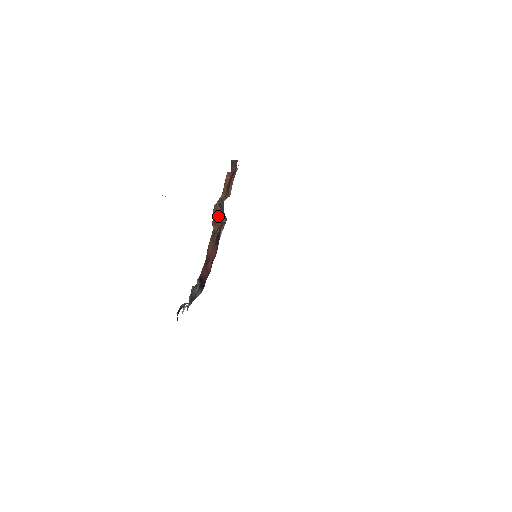
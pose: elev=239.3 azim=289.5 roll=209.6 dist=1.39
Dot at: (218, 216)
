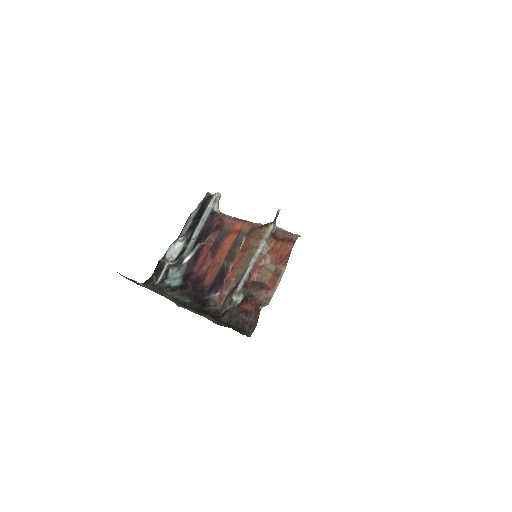
Dot at: (244, 260)
